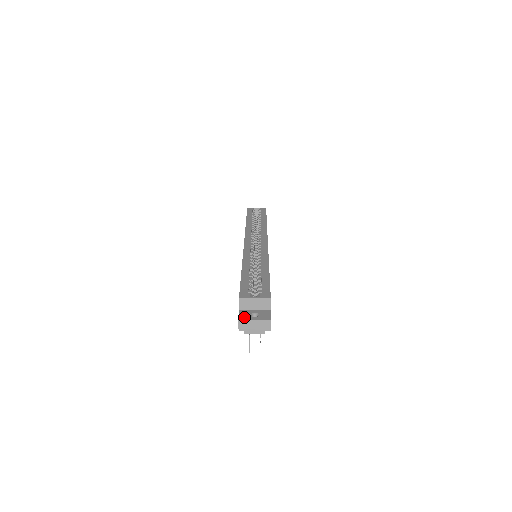
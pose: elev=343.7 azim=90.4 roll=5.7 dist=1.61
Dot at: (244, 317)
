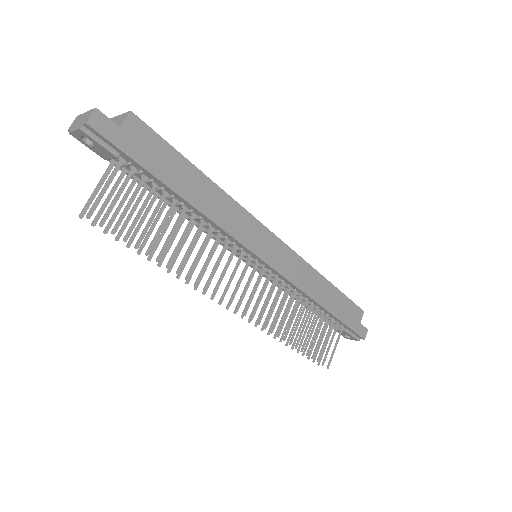
Dot at: occluded
